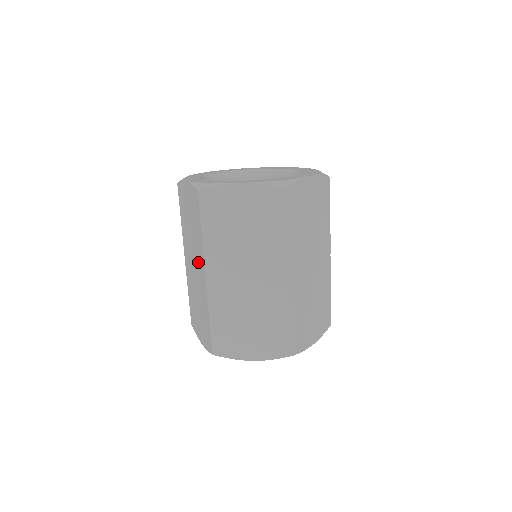
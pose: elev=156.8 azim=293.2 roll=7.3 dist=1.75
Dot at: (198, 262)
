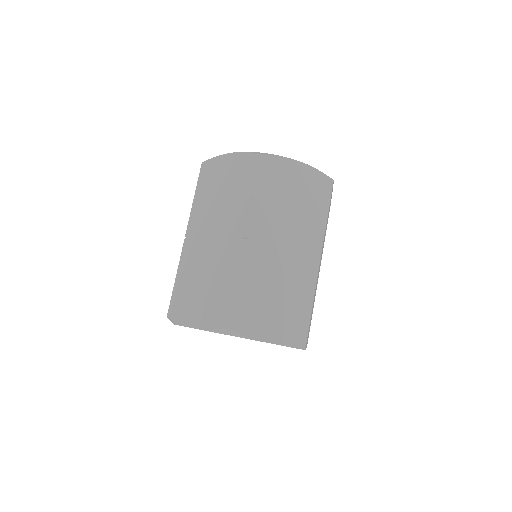
Dot at: occluded
